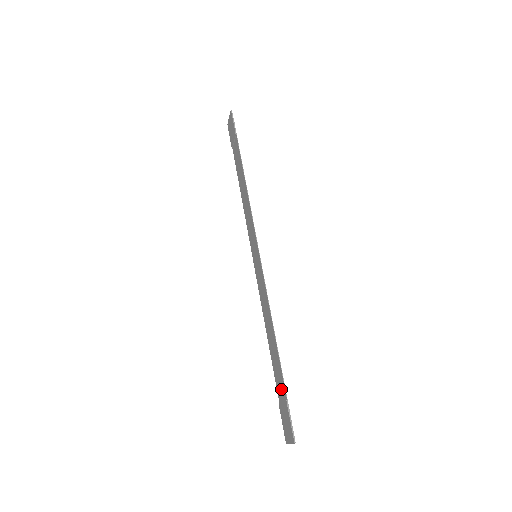
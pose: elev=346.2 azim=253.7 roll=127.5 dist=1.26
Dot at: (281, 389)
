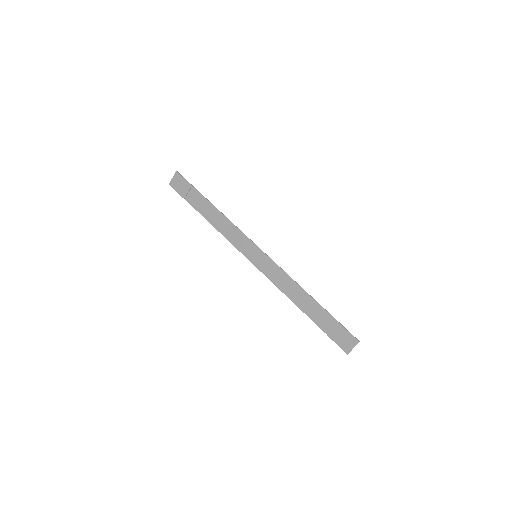
Dot at: (328, 322)
